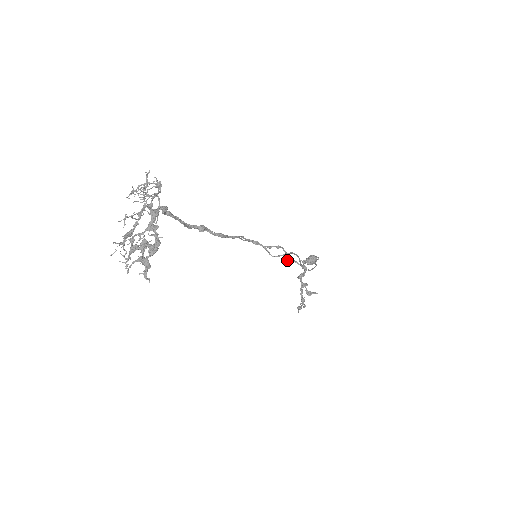
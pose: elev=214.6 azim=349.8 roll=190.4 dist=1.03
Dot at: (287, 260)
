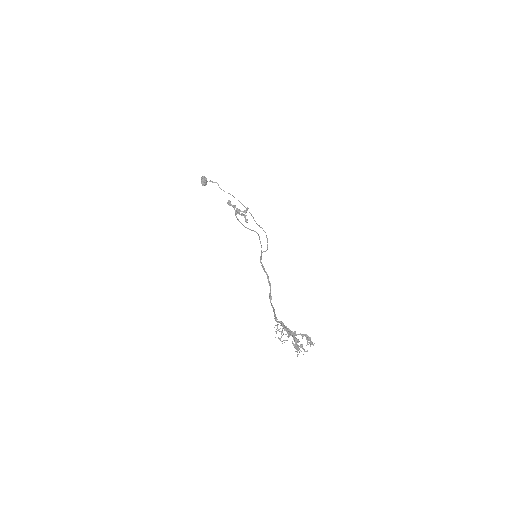
Dot at: (249, 229)
